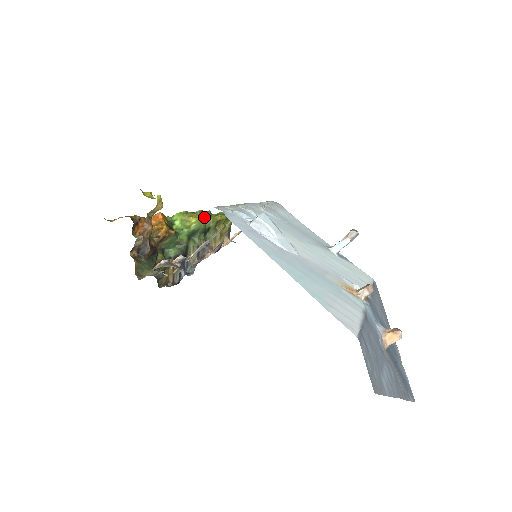
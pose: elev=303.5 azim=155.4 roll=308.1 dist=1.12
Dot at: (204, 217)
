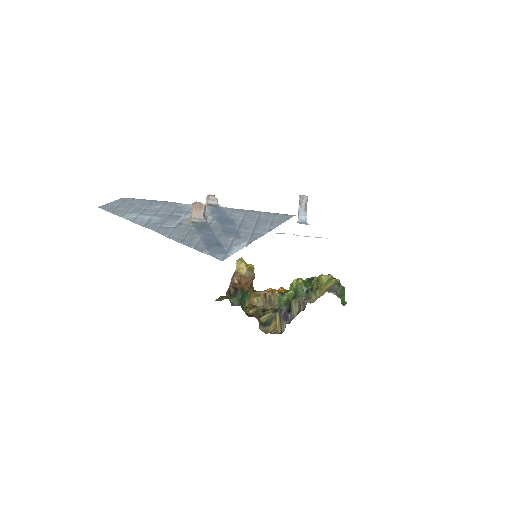
Dot at: (310, 282)
